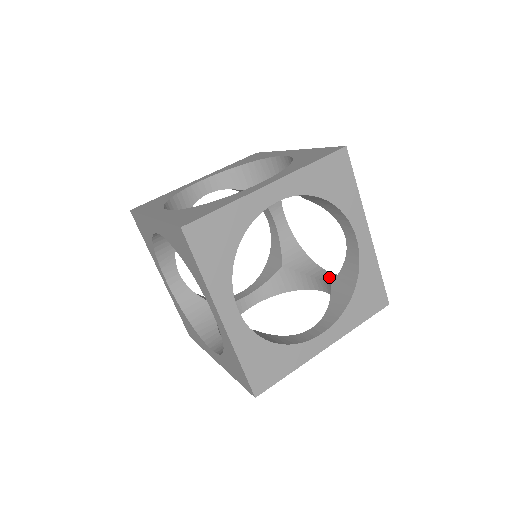
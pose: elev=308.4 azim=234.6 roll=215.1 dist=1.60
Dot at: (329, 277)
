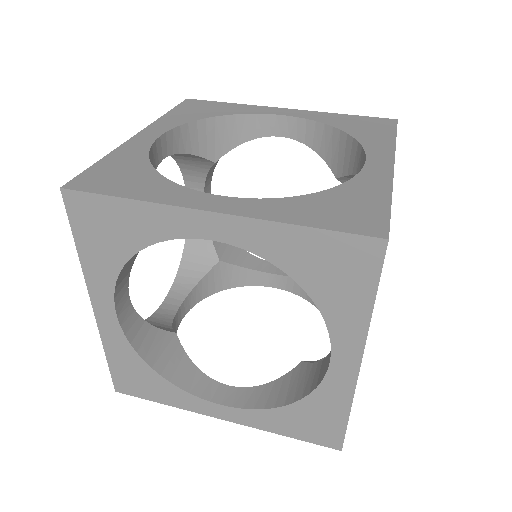
Dot at: occluded
